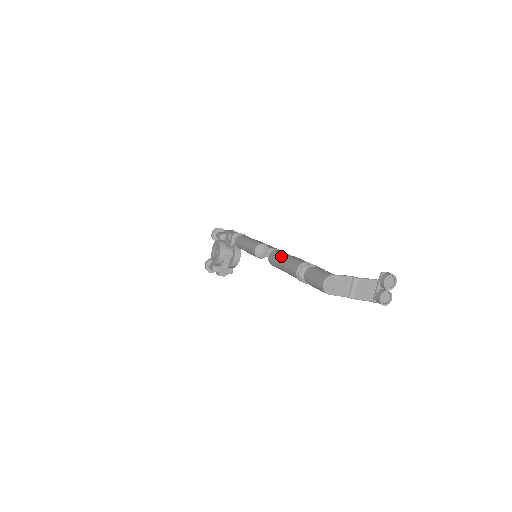
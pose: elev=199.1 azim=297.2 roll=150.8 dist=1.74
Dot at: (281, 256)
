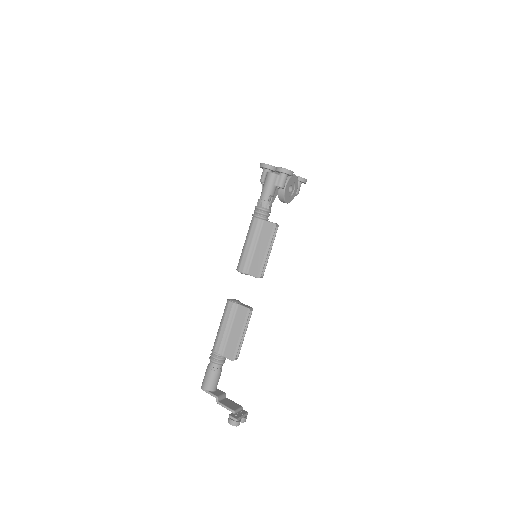
Dot at: (221, 319)
